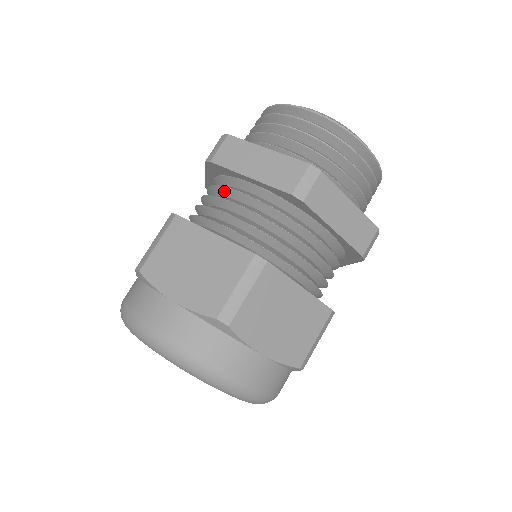
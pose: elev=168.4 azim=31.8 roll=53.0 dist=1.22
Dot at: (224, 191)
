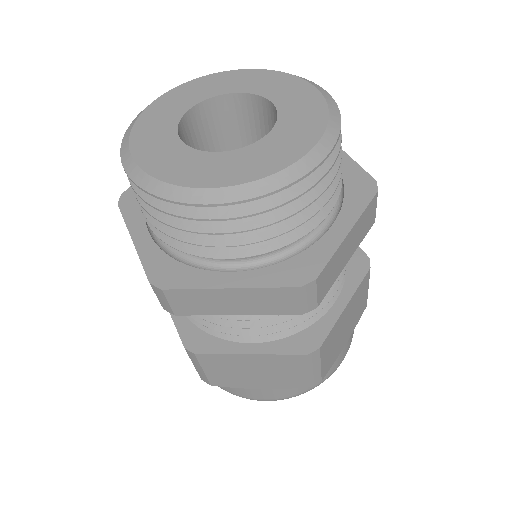
Dot at: occluded
